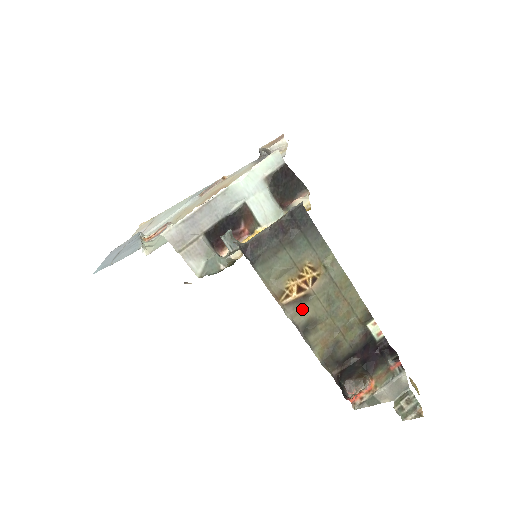
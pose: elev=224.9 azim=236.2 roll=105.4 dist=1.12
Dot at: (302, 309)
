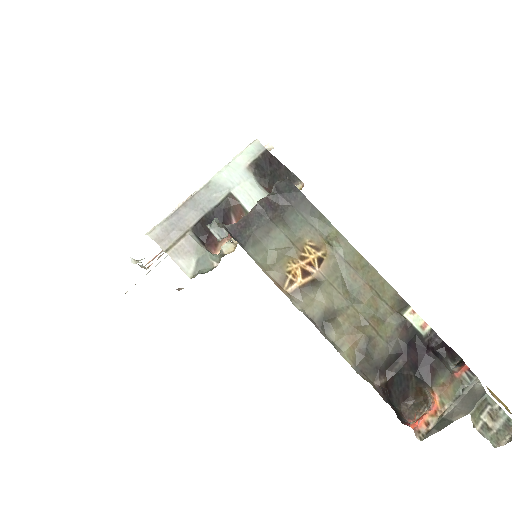
Dot at: (314, 298)
